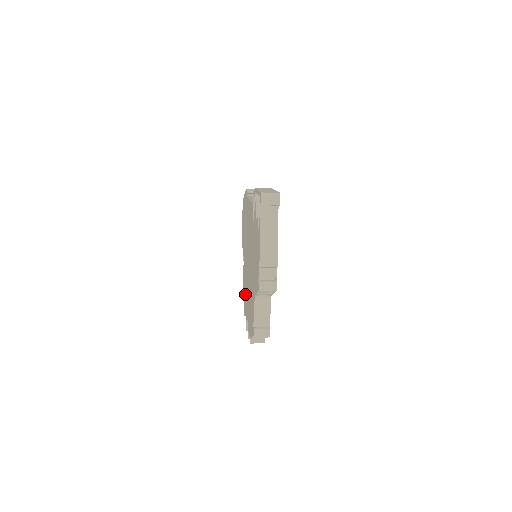
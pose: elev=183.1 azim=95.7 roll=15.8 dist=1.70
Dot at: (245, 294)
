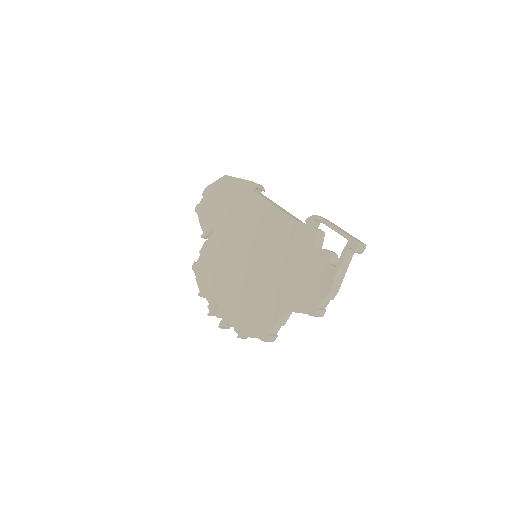
Dot at: (213, 279)
